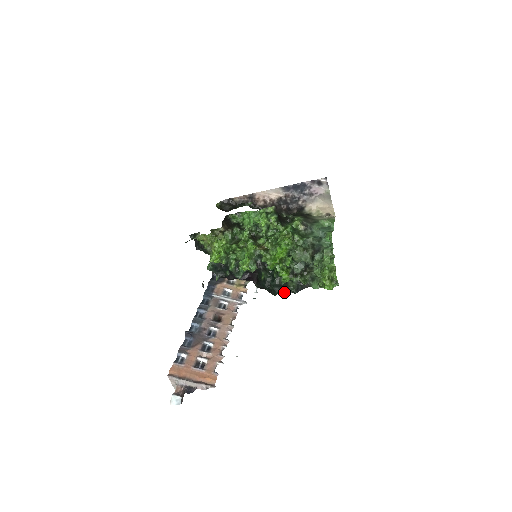
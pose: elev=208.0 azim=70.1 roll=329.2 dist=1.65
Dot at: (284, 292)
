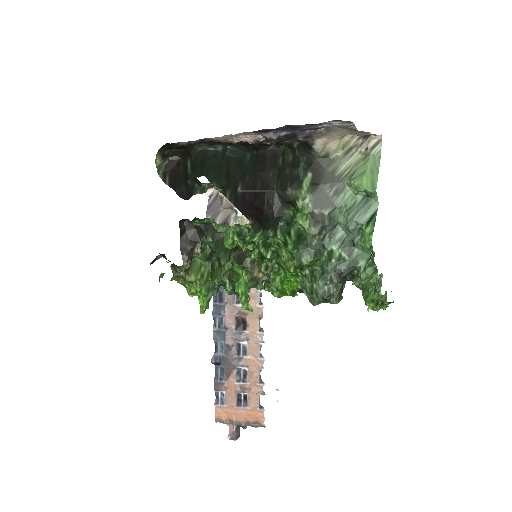
Dot at: occluded
